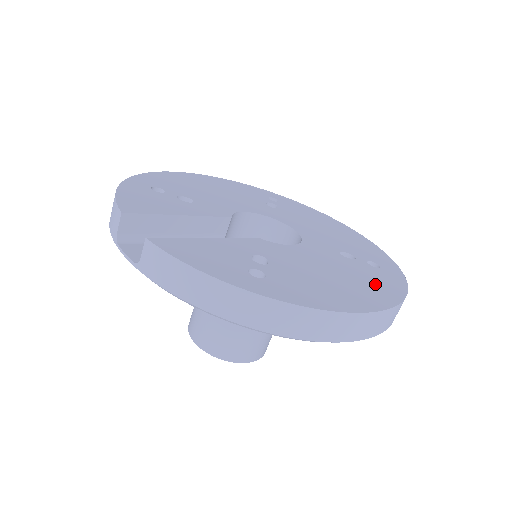
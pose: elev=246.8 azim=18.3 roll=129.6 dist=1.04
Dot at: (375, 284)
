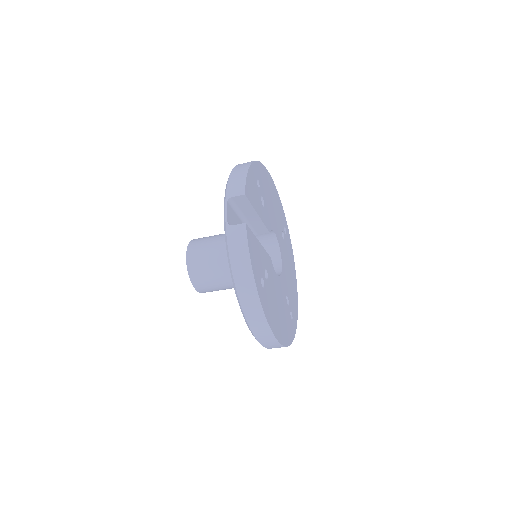
Dot at: (286, 328)
